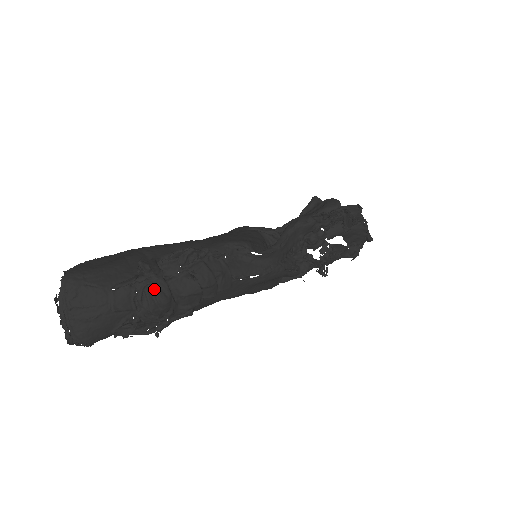
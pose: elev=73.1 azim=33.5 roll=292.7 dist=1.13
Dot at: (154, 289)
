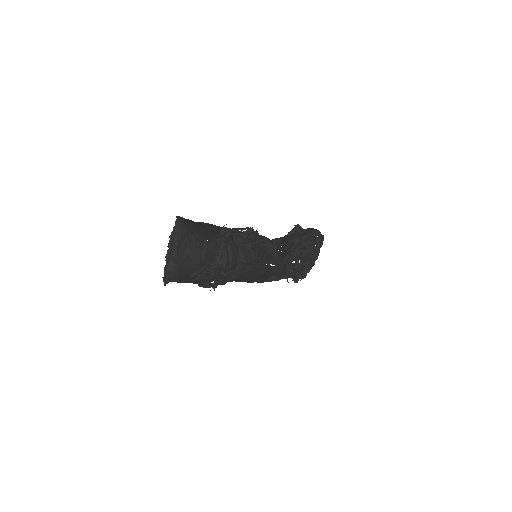
Dot at: (231, 250)
